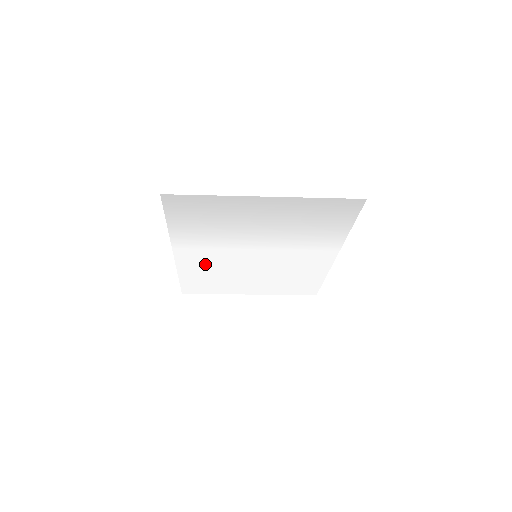
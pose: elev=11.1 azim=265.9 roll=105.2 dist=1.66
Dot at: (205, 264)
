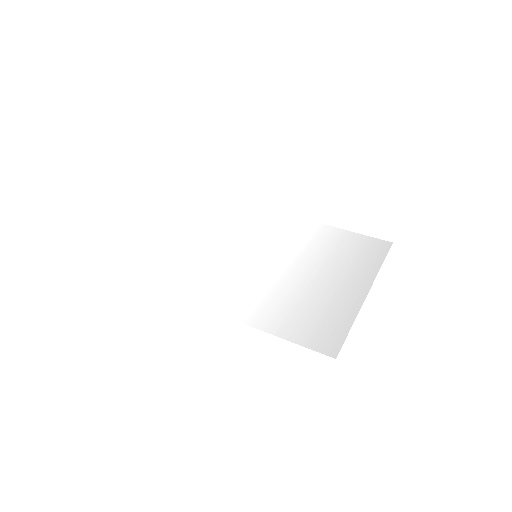
Dot at: (206, 280)
